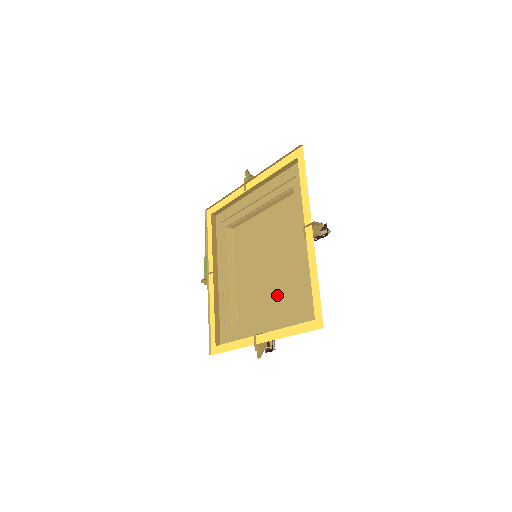
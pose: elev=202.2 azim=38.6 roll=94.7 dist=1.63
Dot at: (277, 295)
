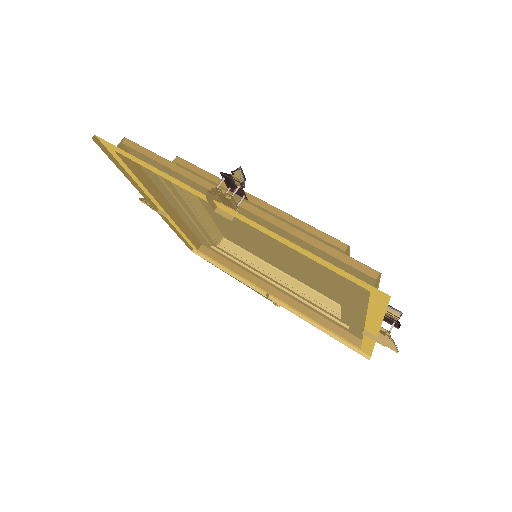
Dot at: (322, 267)
